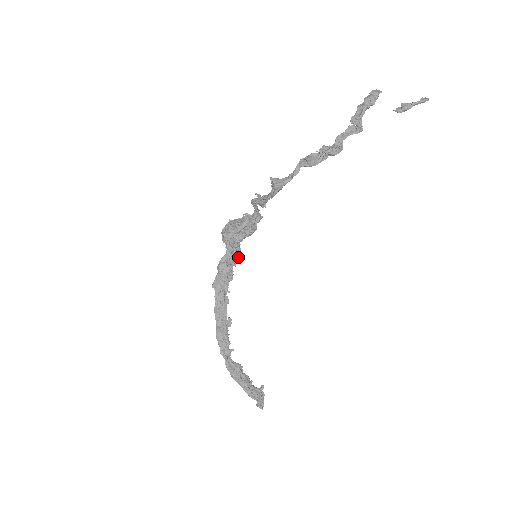
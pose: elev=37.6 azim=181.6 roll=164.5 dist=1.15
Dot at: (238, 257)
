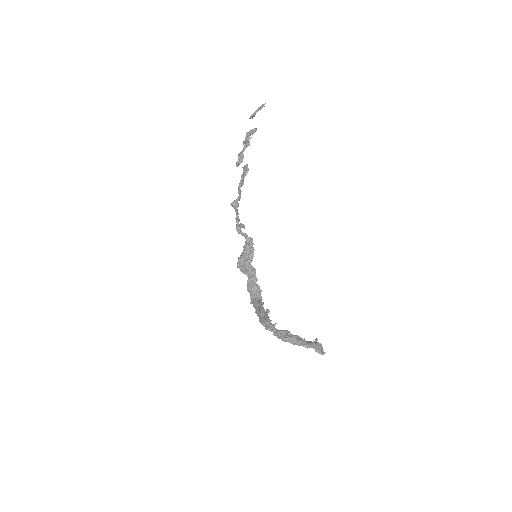
Dot at: (255, 273)
